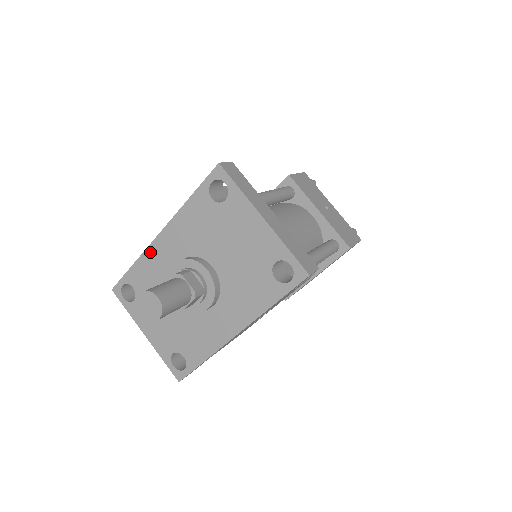
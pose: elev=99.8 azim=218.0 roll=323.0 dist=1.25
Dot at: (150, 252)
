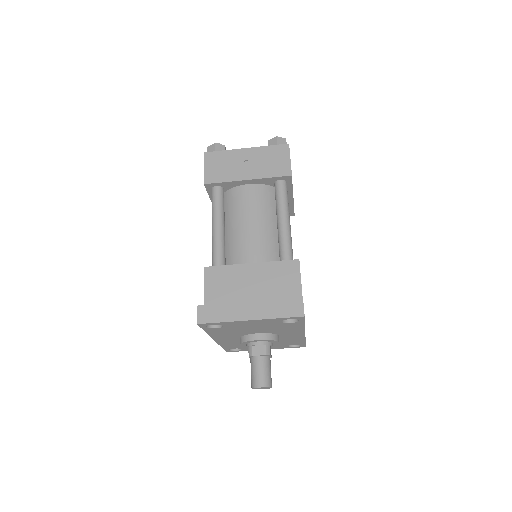
Dot at: (221, 343)
